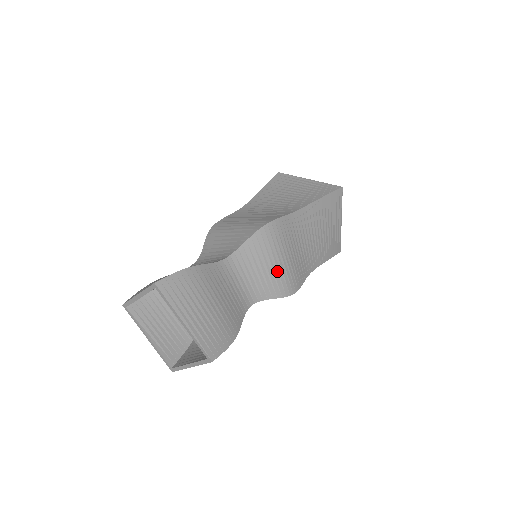
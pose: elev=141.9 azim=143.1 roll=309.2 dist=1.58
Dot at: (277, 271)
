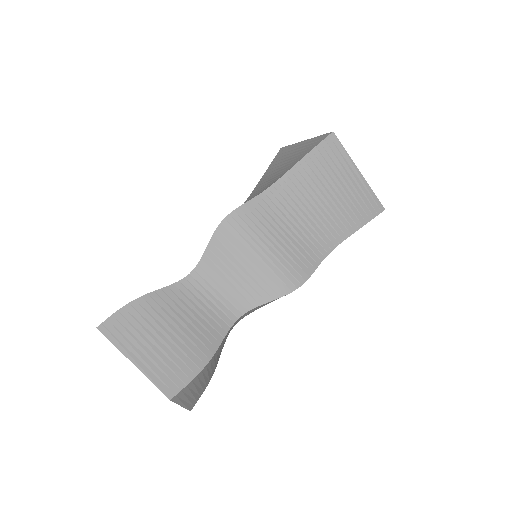
Dot at: (260, 268)
